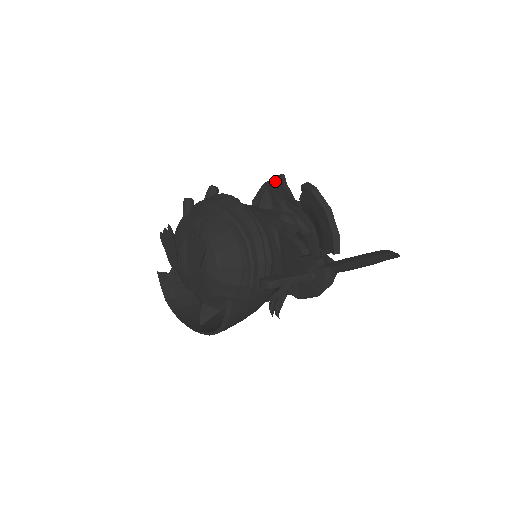
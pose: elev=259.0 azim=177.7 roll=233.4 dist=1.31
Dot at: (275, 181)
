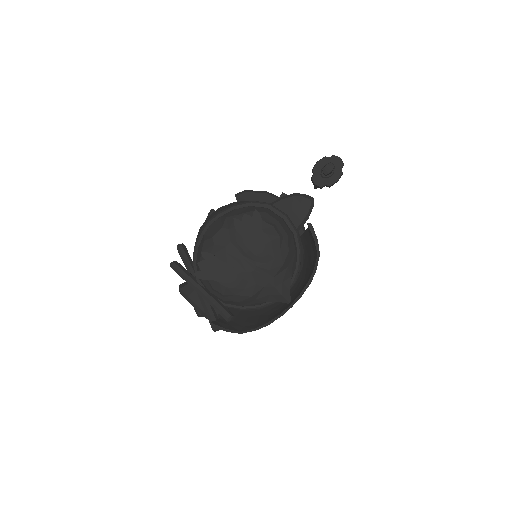
Dot at: occluded
